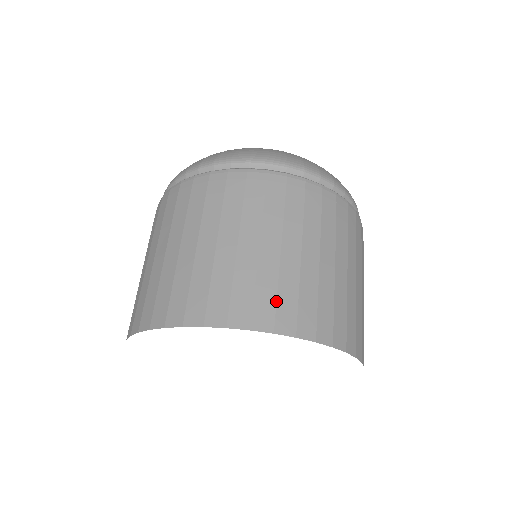
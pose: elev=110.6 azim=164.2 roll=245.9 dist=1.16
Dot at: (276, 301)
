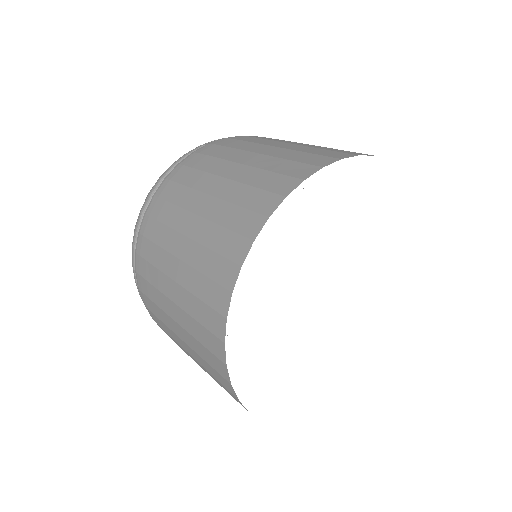
Dot at: occluded
